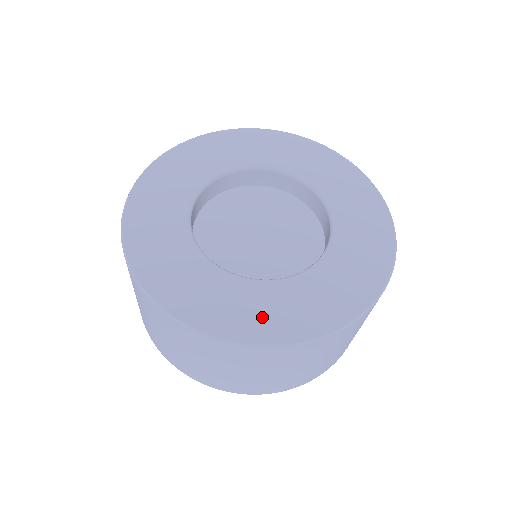
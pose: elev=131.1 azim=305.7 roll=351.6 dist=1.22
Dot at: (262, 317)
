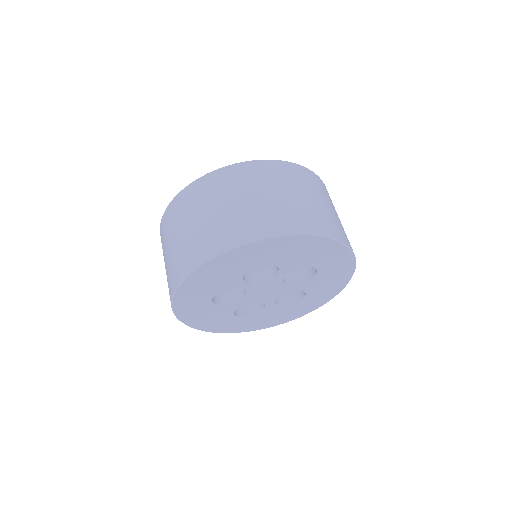
Dot at: occluded
